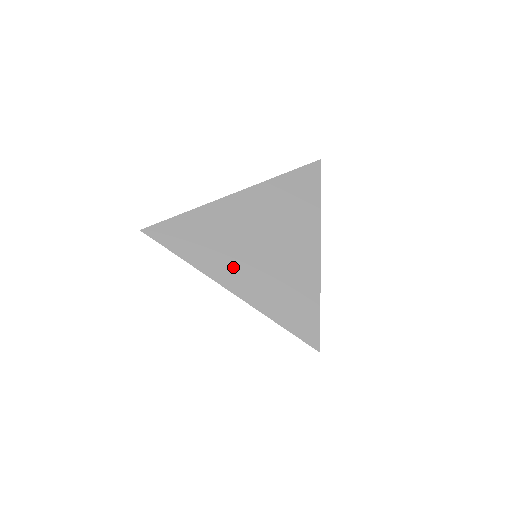
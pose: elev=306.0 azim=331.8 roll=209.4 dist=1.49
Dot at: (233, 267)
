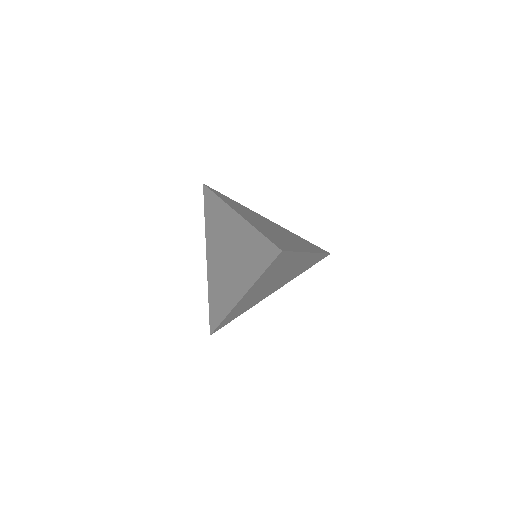
Dot at: (213, 251)
